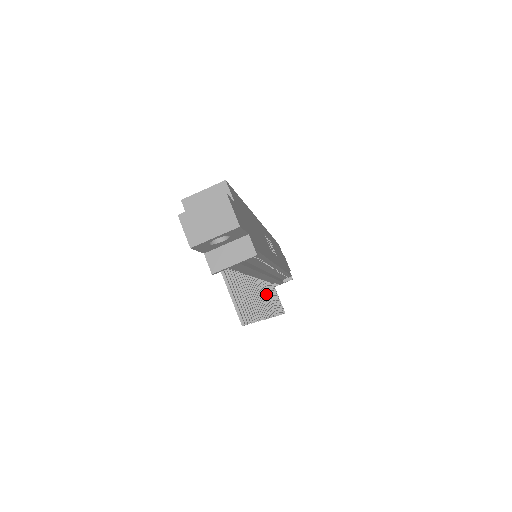
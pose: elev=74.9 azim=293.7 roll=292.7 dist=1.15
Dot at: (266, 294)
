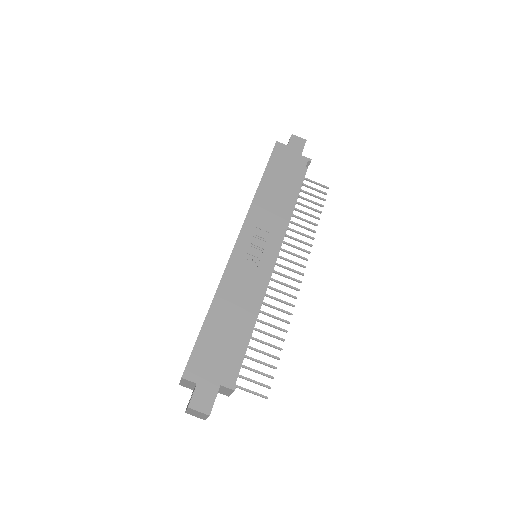
Dot at: (291, 246)
